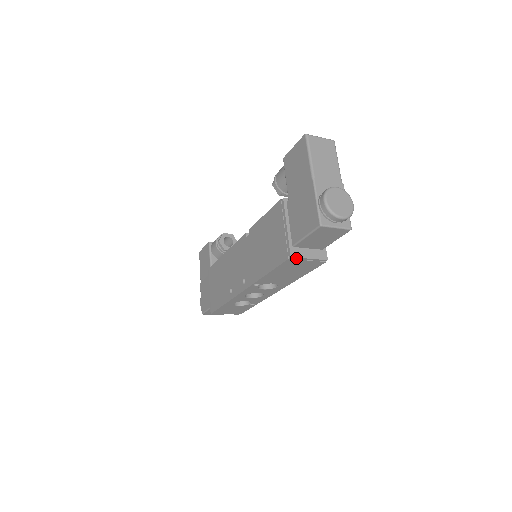
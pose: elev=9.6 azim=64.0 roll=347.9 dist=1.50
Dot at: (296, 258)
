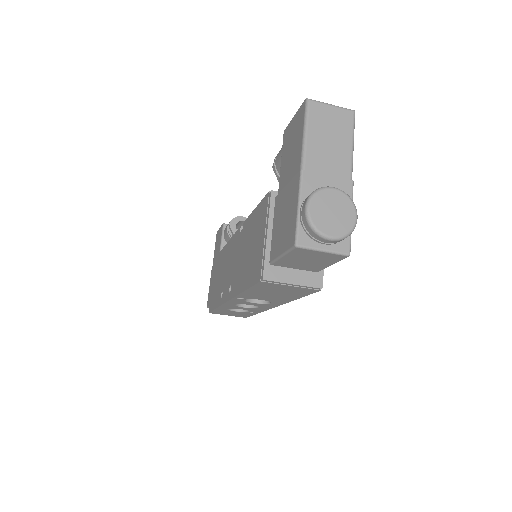
Dot at: (272, 281)
